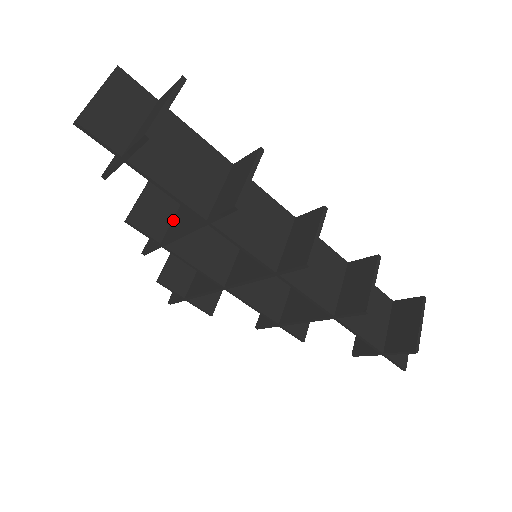
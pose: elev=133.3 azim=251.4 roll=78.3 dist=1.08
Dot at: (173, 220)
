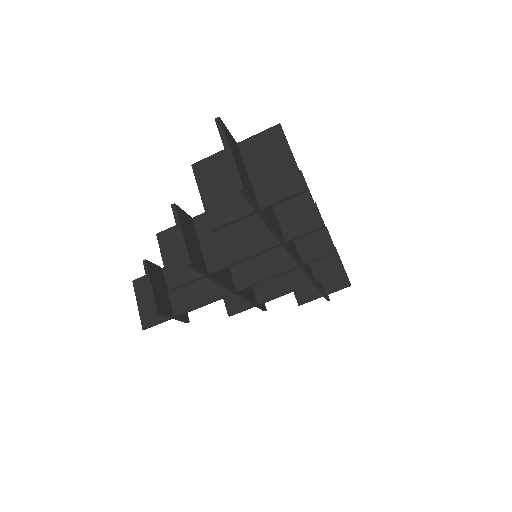
Dot at: (203, 248)
